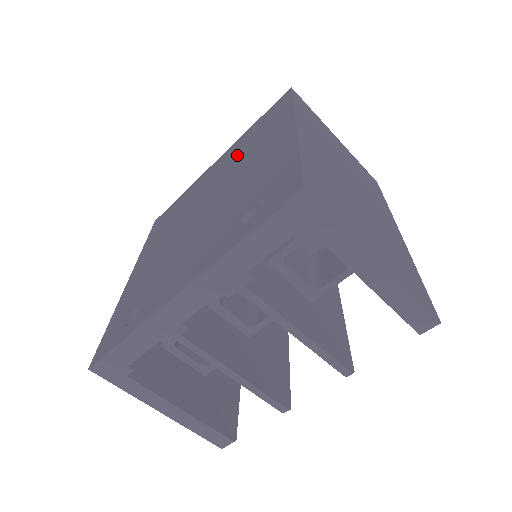
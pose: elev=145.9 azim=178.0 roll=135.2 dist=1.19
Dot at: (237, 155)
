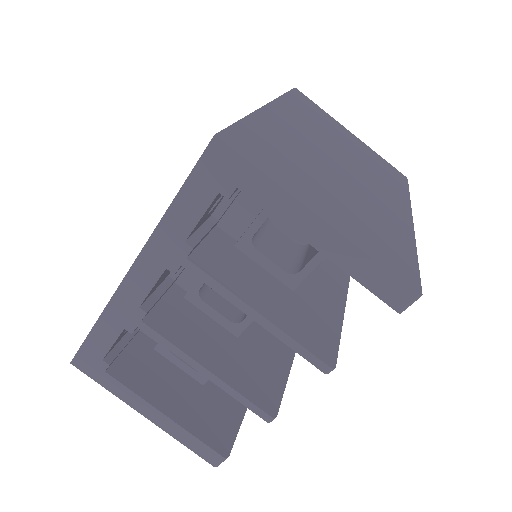
Dot at: occluded
